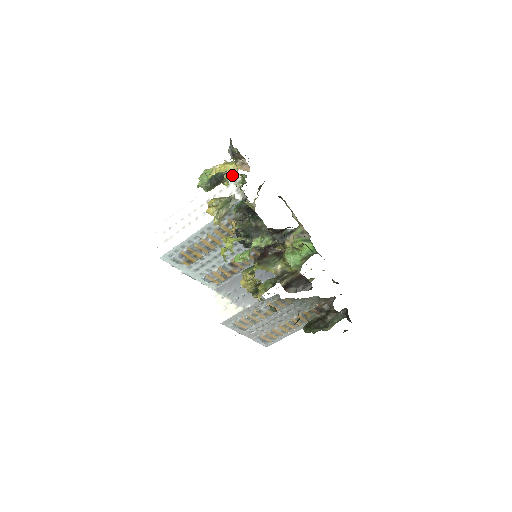
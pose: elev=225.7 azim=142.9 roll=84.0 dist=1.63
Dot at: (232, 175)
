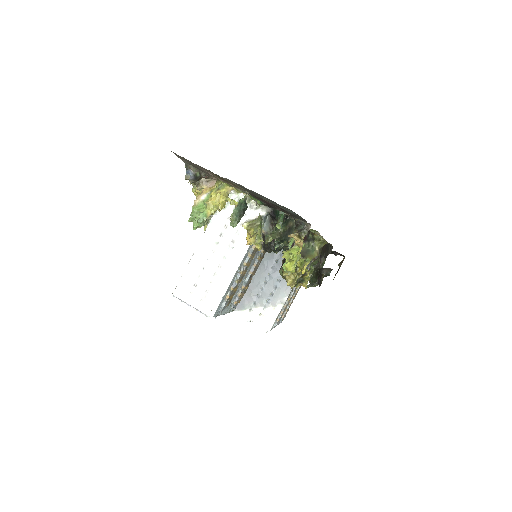
Dot at: (229, 197)
